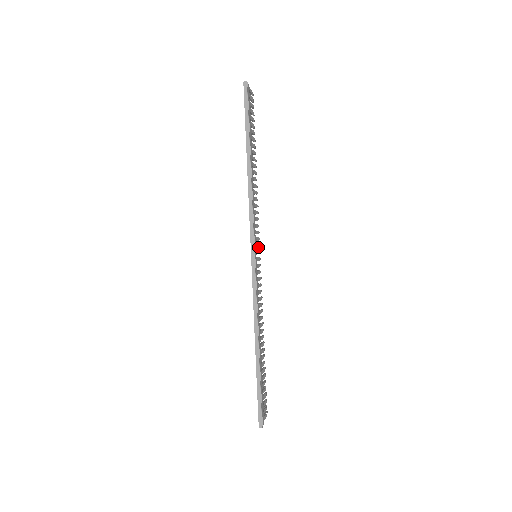
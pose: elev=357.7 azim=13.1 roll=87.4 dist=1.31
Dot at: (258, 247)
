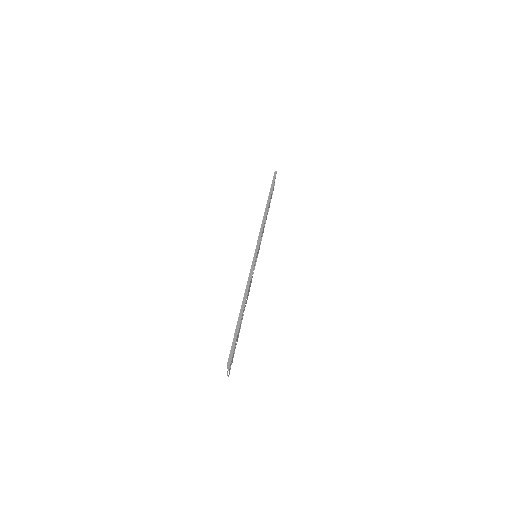
Dot at: (257, 255)
